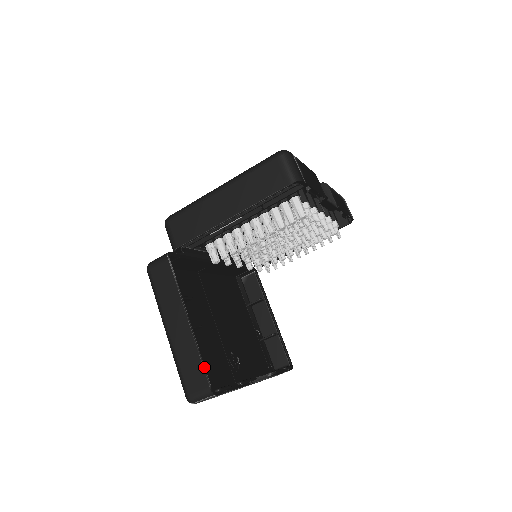
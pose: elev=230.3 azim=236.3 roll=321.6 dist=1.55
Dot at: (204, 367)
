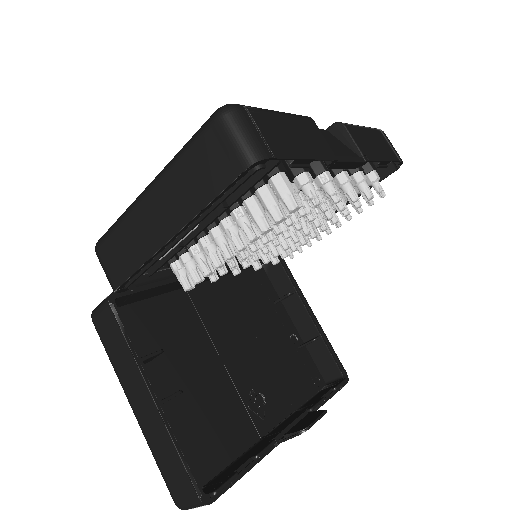
Dot at: (186, 465)
